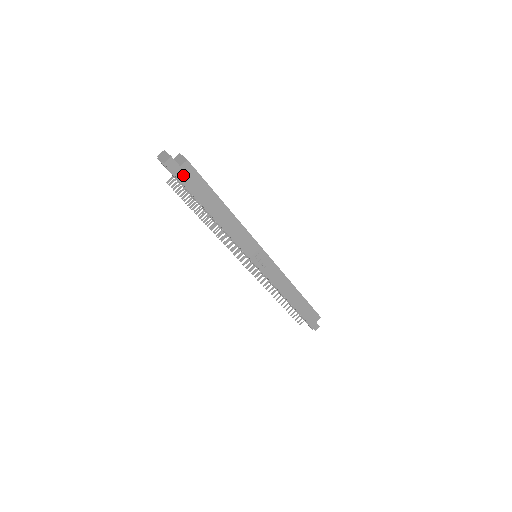
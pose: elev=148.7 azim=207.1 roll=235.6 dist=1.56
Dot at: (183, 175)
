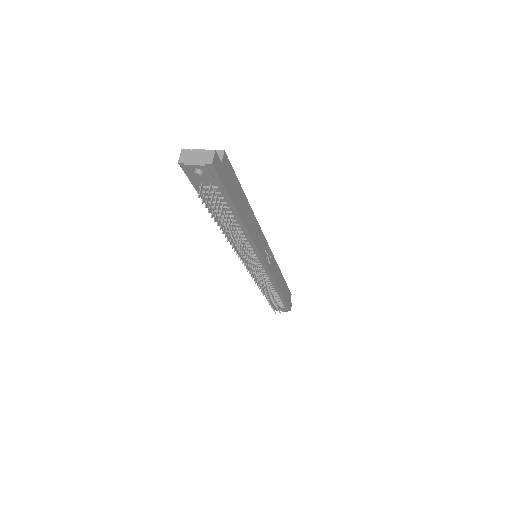
Dot at: (224, 175)
